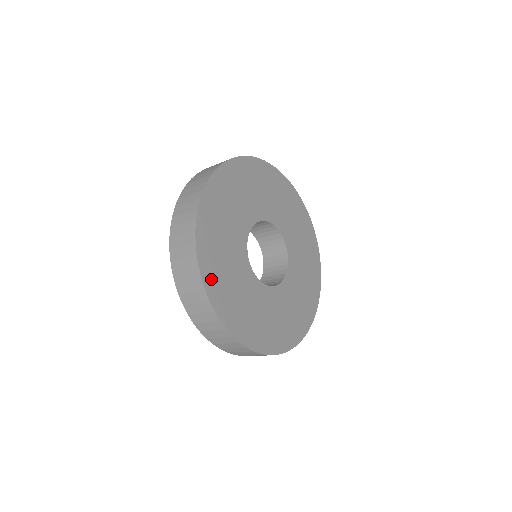
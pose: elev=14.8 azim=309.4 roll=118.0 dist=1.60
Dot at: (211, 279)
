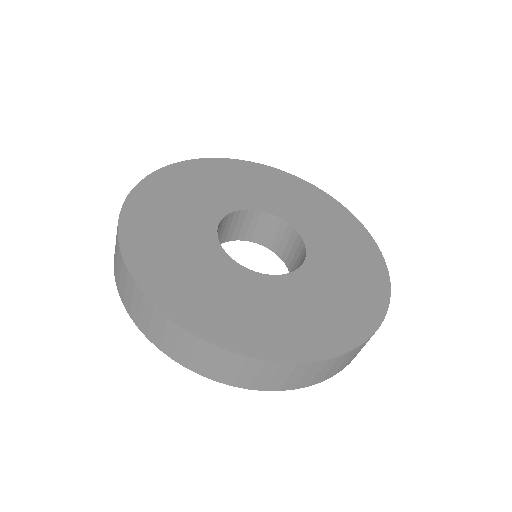
Dot at: (147, 270)
